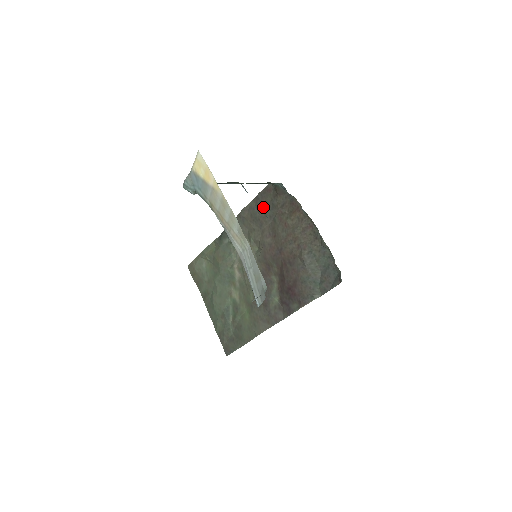
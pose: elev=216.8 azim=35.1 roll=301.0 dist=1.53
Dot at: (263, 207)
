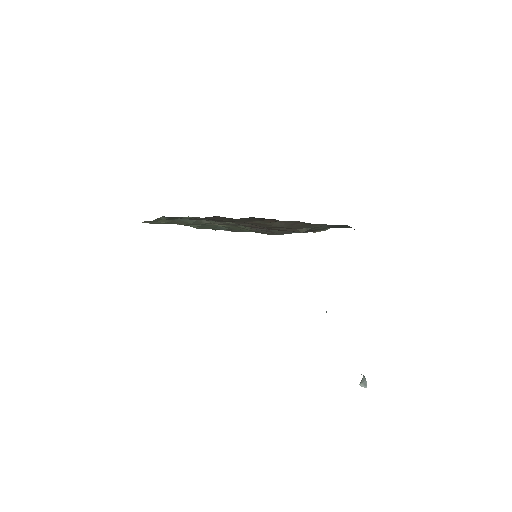
Dot at: (219, 221)
